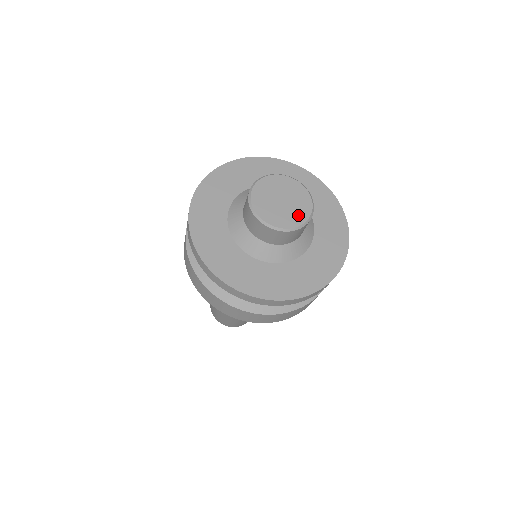
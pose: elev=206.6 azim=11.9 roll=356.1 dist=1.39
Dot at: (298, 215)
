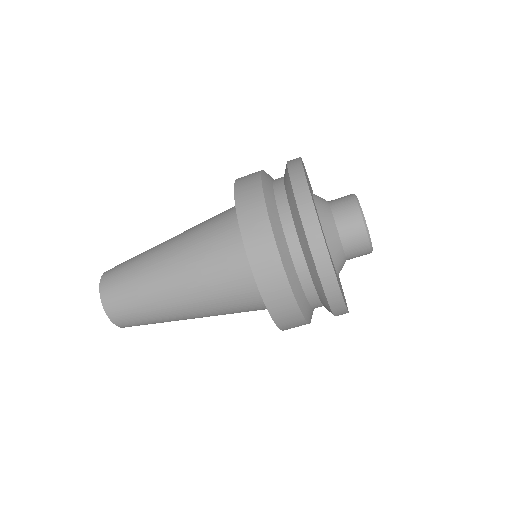
Dot at: occluded
